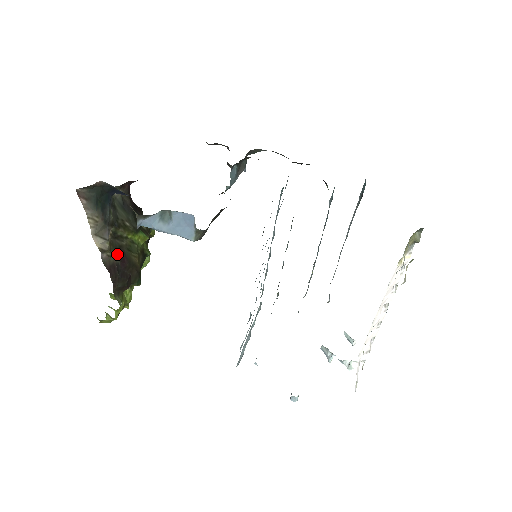
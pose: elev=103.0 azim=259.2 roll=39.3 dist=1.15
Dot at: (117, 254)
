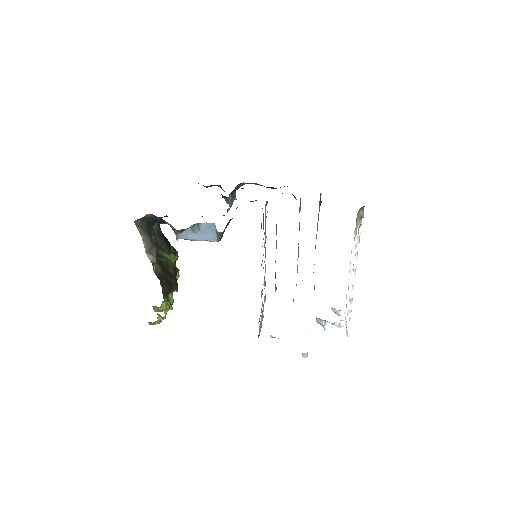
Dot at: (161, 267)
